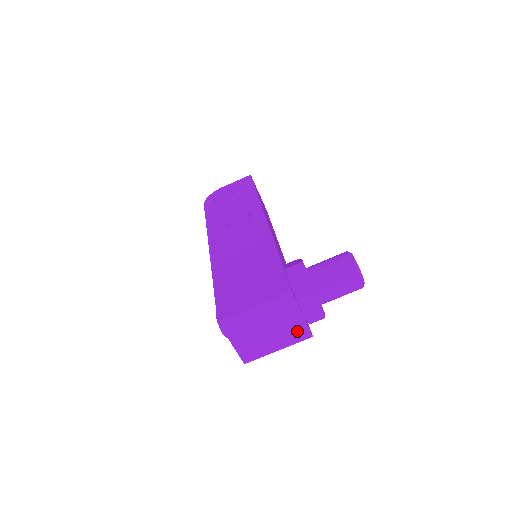
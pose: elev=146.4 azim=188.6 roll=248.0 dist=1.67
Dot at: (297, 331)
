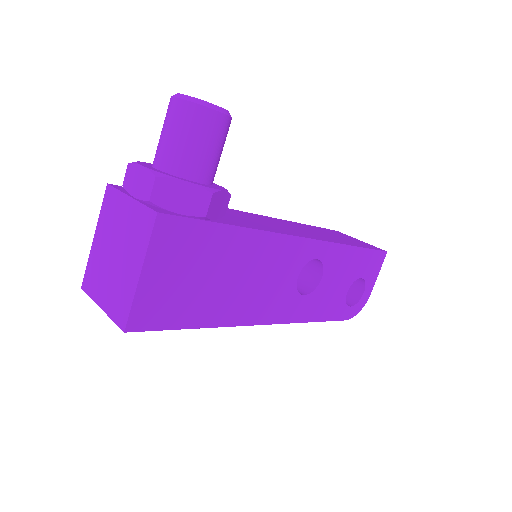
Dot at: (139, 224)
